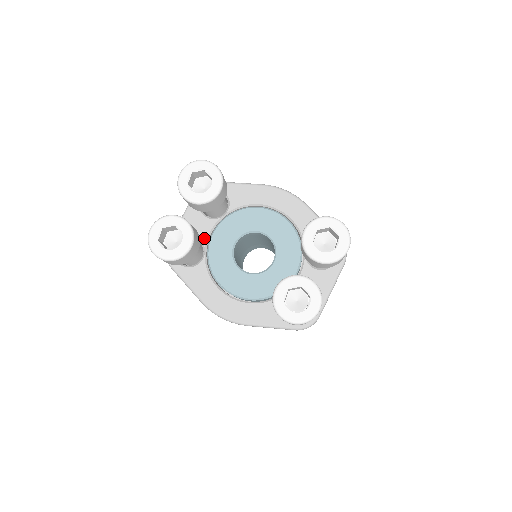
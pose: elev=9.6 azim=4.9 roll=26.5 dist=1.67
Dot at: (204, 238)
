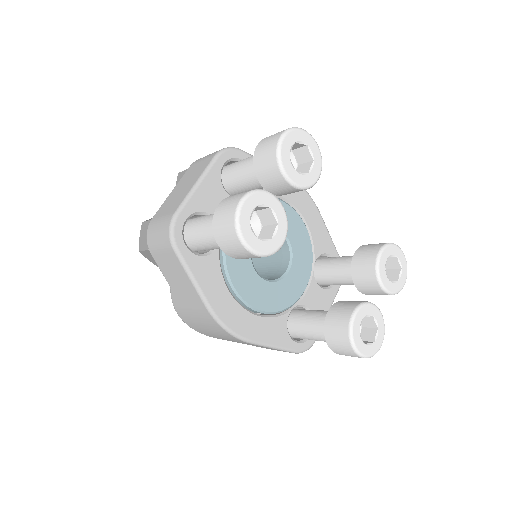
Dot at: occluded
